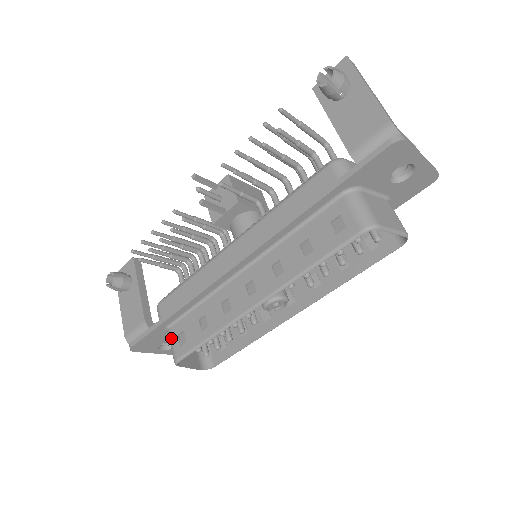
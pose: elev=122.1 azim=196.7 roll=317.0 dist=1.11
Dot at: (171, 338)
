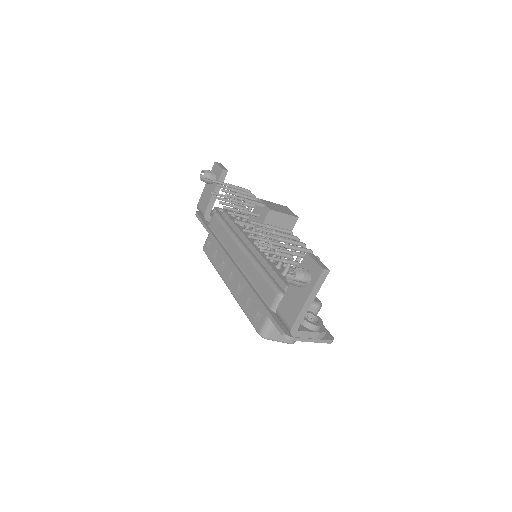
Dot at: (208, 237)
